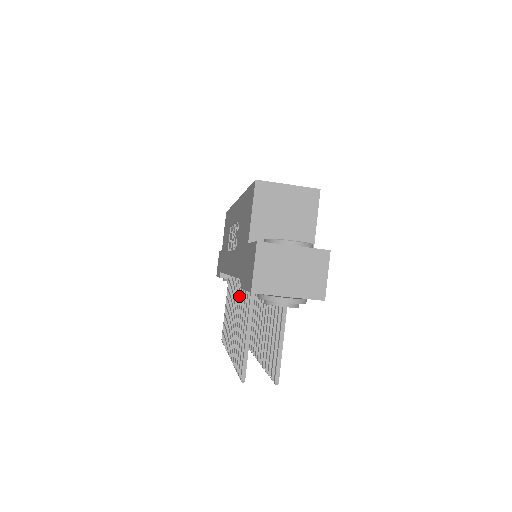
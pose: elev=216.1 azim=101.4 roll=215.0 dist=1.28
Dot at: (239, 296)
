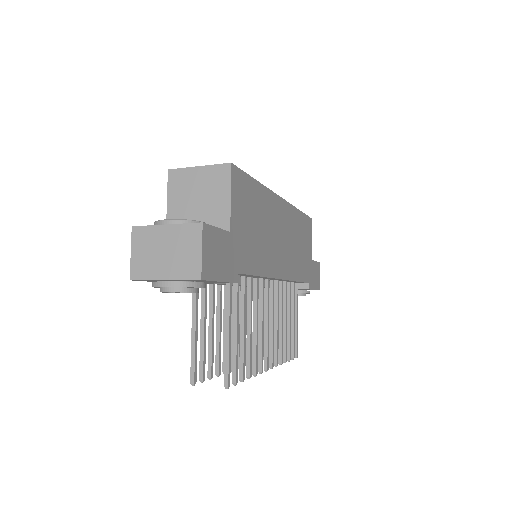
Dot at: occluded
